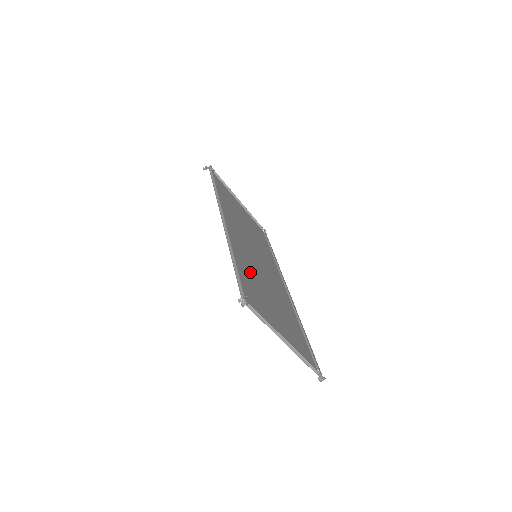
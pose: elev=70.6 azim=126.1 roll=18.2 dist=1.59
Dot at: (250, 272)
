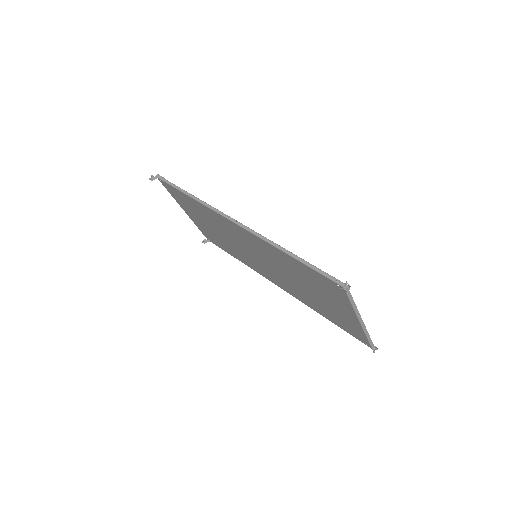
Dot at: (288, 267)
